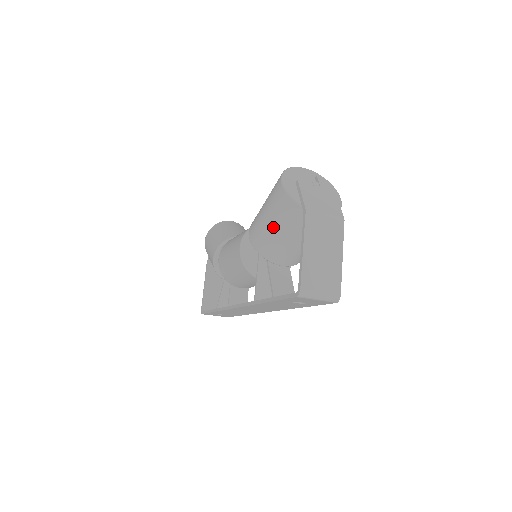
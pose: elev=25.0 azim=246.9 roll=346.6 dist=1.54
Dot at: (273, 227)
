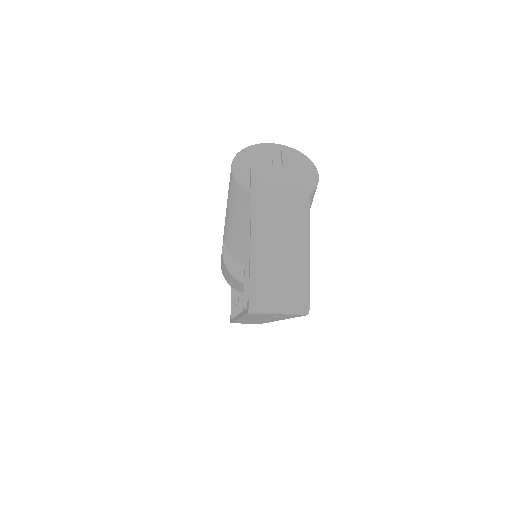
Dot at: (236, 224)
